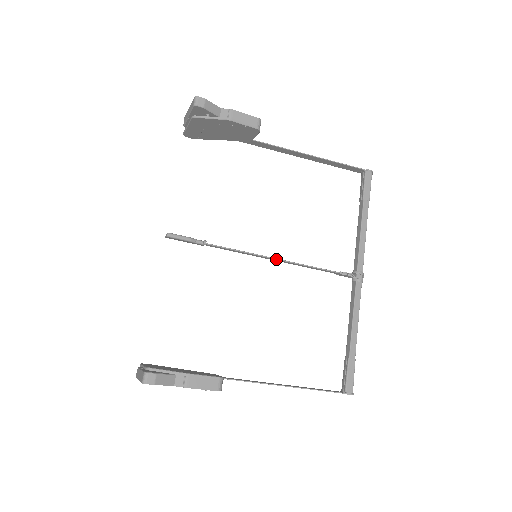
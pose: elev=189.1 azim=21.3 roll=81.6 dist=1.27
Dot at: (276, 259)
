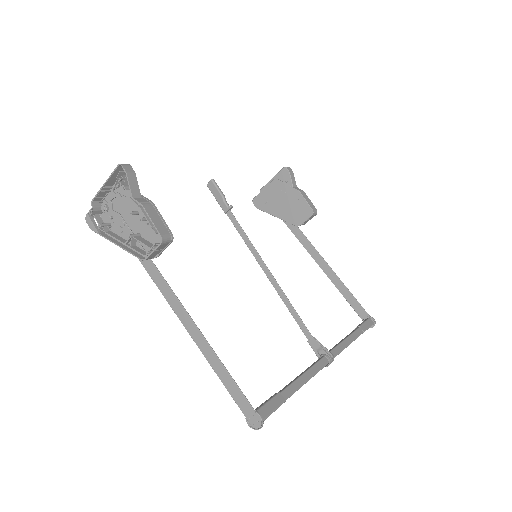
Dot at: occluded
